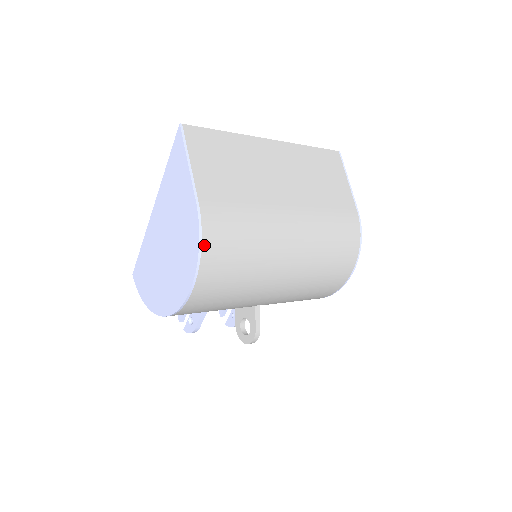
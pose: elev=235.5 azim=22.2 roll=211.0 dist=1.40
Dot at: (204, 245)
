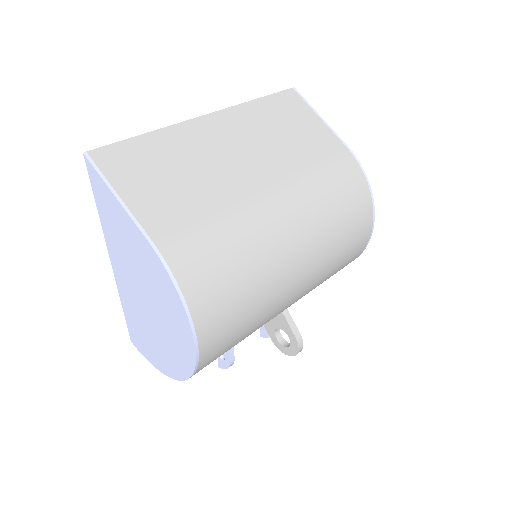
Dot at: (183, 287)
